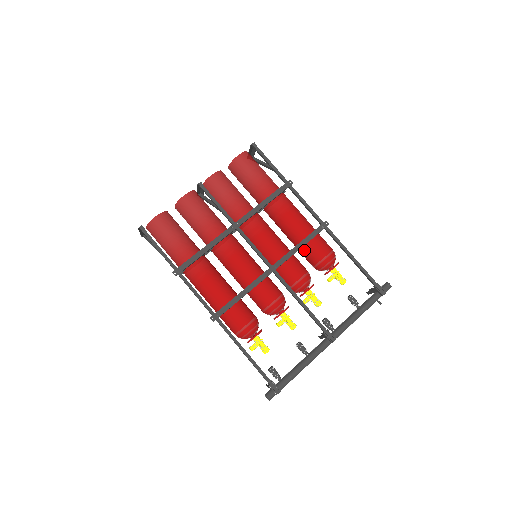
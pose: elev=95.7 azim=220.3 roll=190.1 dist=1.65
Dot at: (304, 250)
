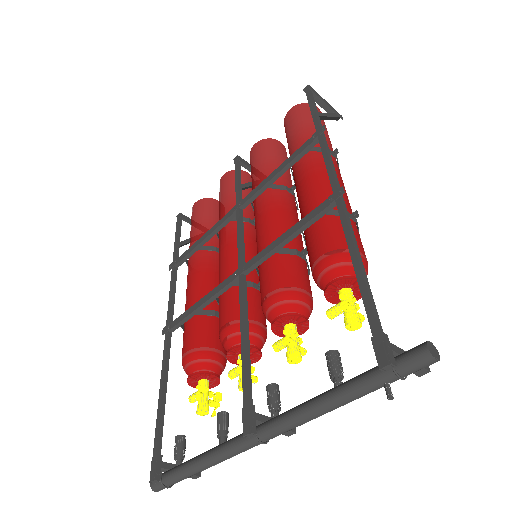
Dot at: occluded
